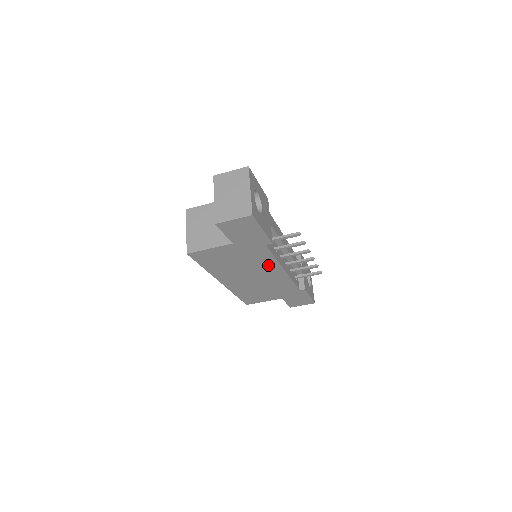
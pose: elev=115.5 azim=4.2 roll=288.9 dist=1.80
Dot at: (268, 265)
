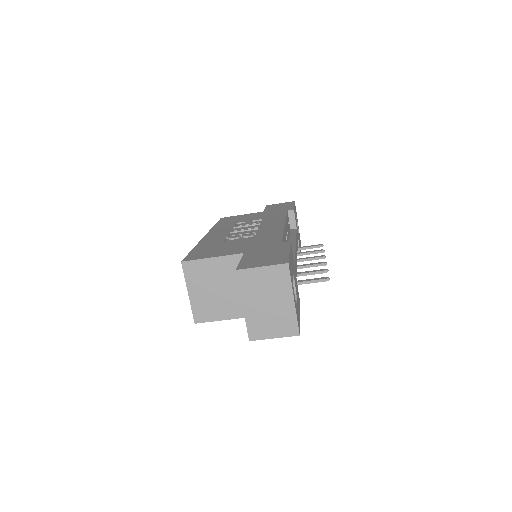
Dot at: occluded
